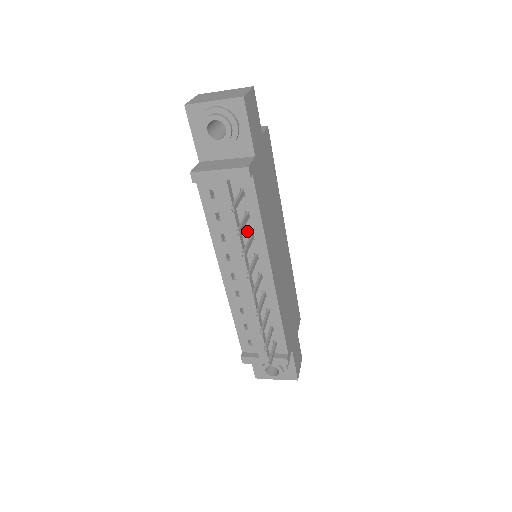
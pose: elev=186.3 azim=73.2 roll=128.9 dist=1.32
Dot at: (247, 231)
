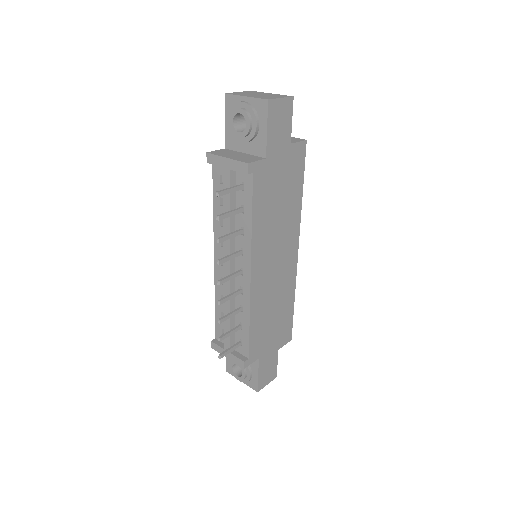
Dot at: (240, 224)
